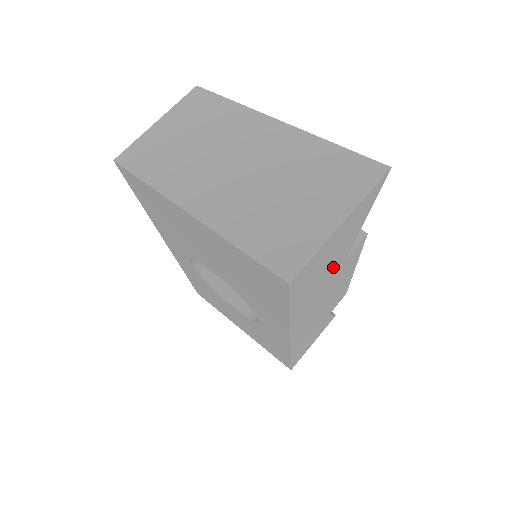
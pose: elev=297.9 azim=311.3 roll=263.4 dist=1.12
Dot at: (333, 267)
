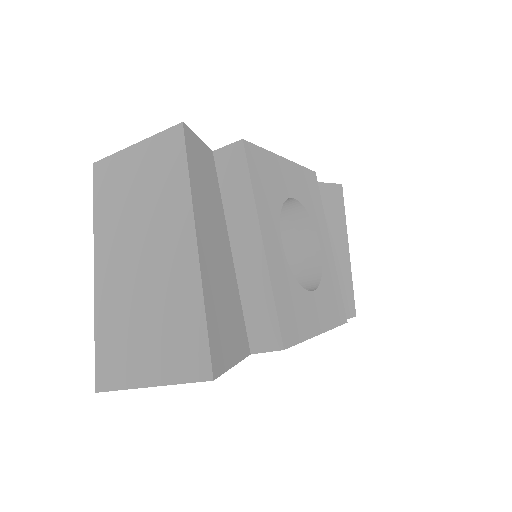
Dot at: occluded
